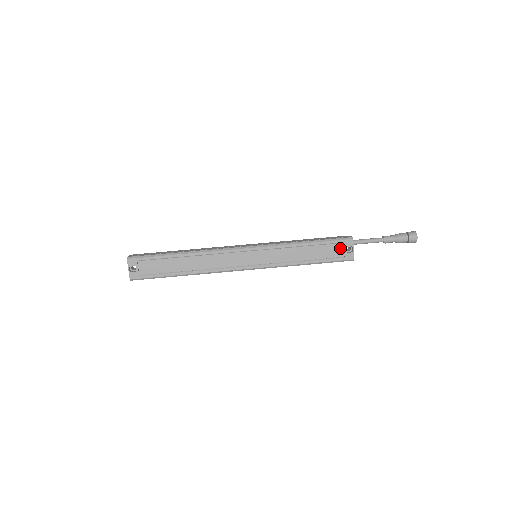
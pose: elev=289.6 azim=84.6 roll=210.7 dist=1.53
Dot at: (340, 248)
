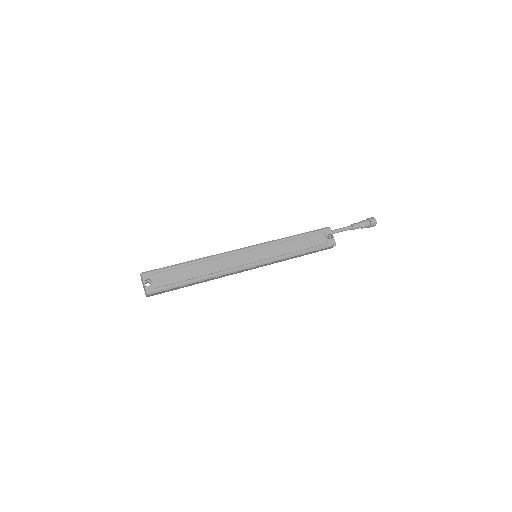
Dot at: (322, 237)
